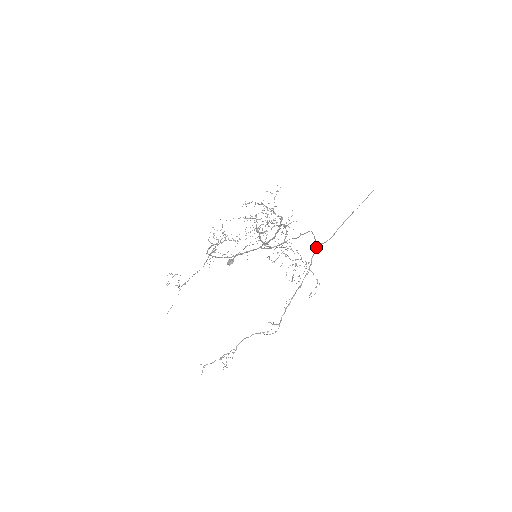
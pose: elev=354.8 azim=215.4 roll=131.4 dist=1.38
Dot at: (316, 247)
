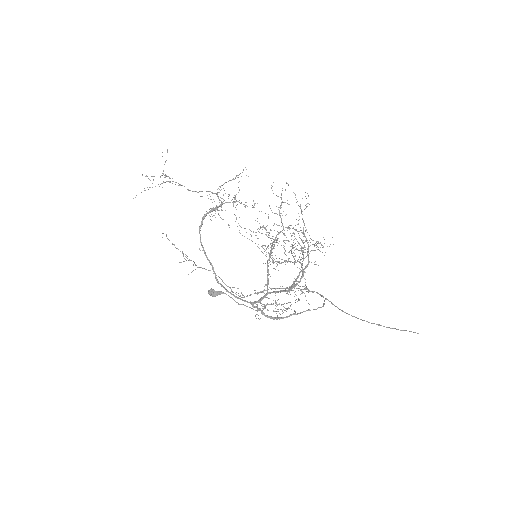
Dot at: (322, 296)
